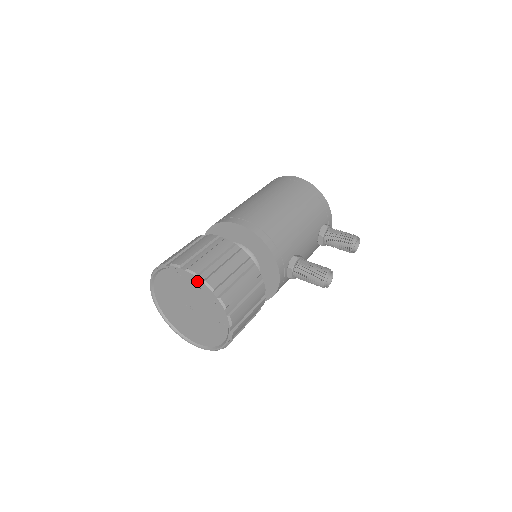
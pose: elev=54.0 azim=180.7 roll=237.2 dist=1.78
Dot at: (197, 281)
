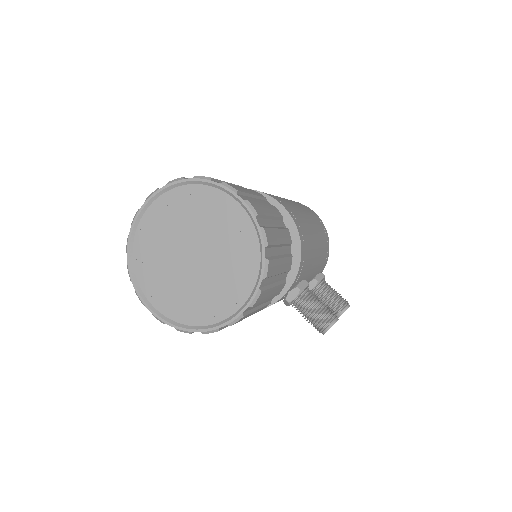
Dot at: (248, 223)
